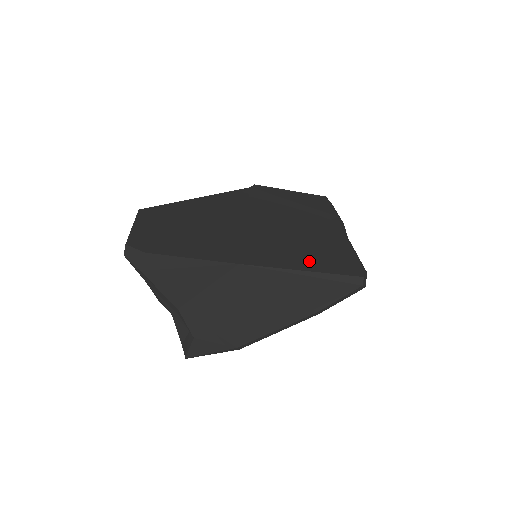
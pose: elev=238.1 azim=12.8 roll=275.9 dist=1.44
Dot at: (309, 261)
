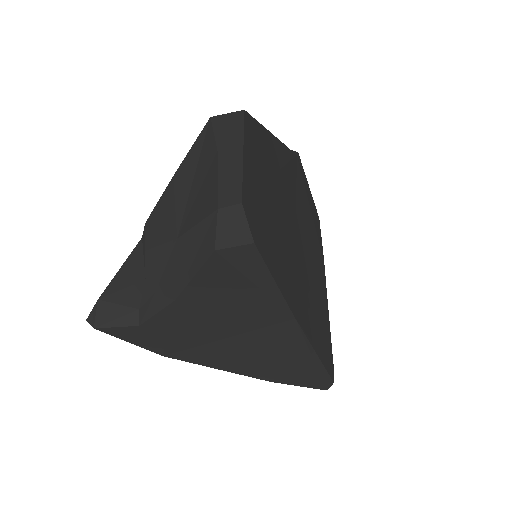
Dot at: (319, 338)
